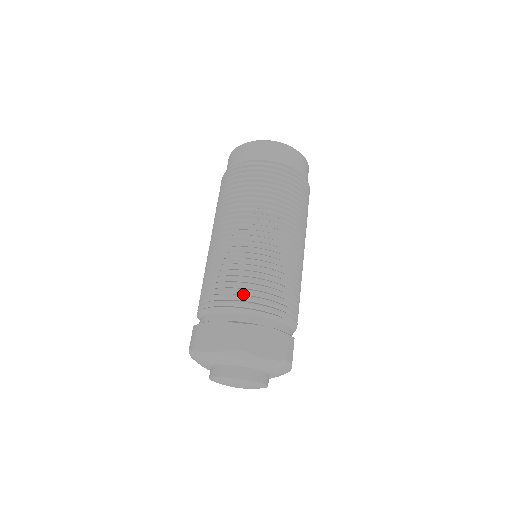
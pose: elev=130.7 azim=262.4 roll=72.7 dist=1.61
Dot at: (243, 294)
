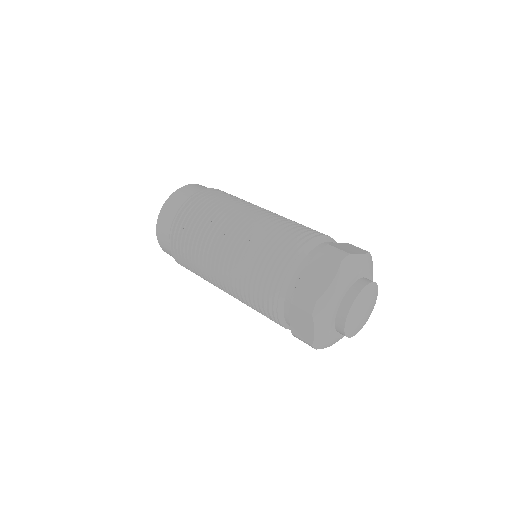
Dot at: (297, 242)
